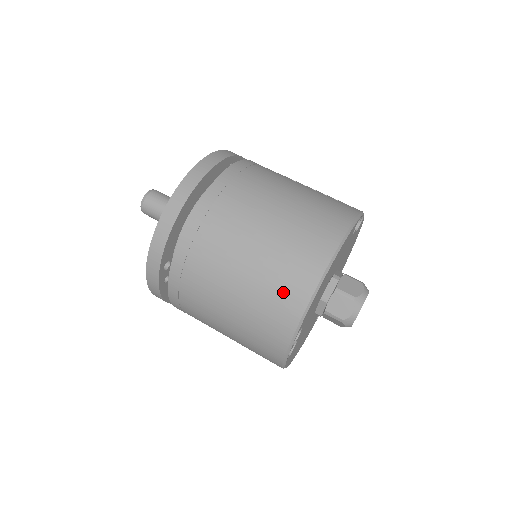
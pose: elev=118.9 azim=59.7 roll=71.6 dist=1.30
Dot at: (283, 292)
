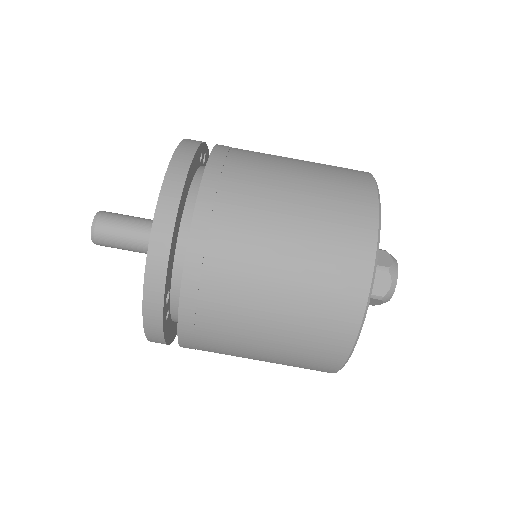
Dot at: (337, 283)
